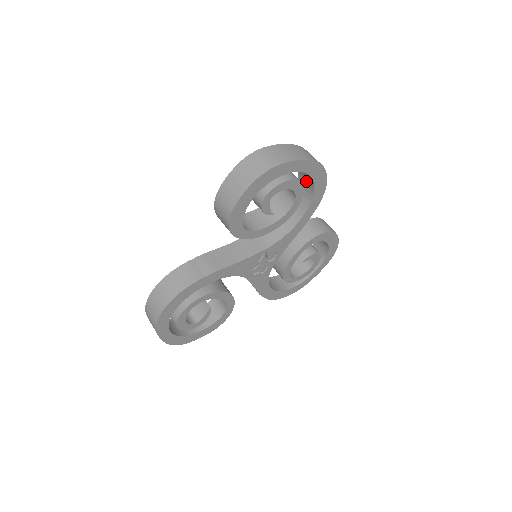
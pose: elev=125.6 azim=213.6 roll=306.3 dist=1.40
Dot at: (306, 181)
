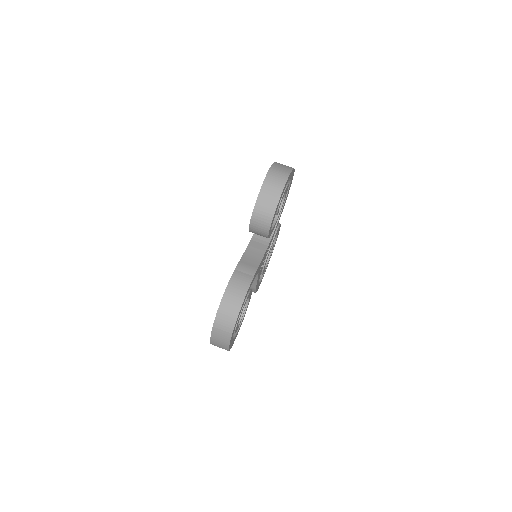
Dot at: occluded
